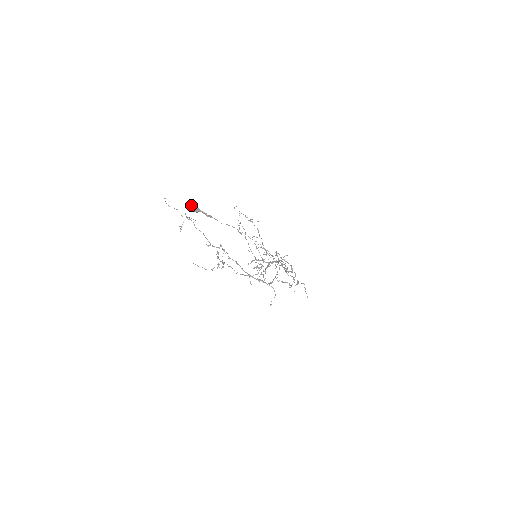
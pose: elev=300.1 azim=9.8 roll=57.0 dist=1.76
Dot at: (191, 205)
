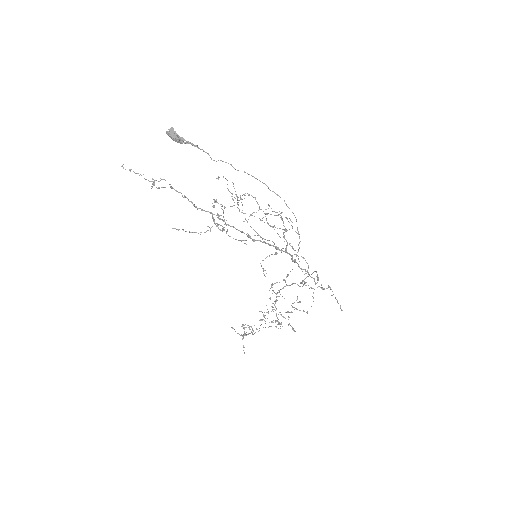
Dot at: (170, 128)
